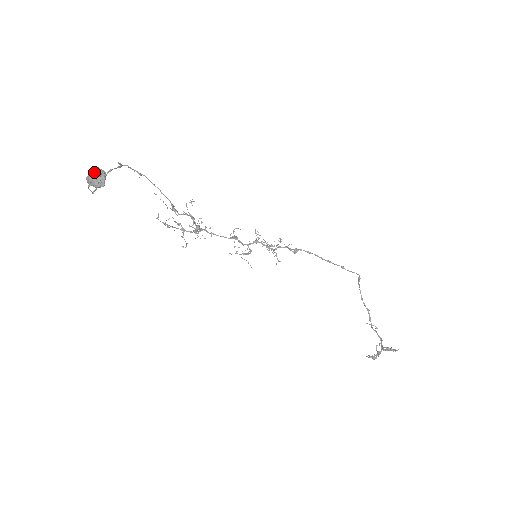
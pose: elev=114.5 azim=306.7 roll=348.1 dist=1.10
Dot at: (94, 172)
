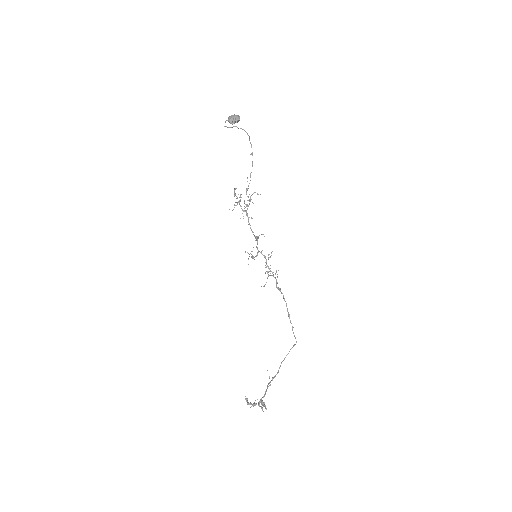
Dot at: (236, 115)
